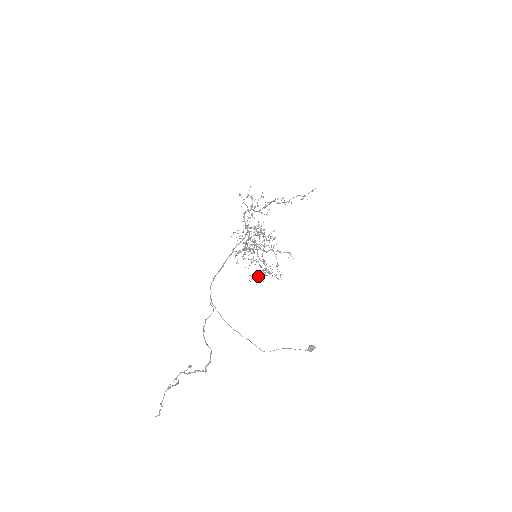
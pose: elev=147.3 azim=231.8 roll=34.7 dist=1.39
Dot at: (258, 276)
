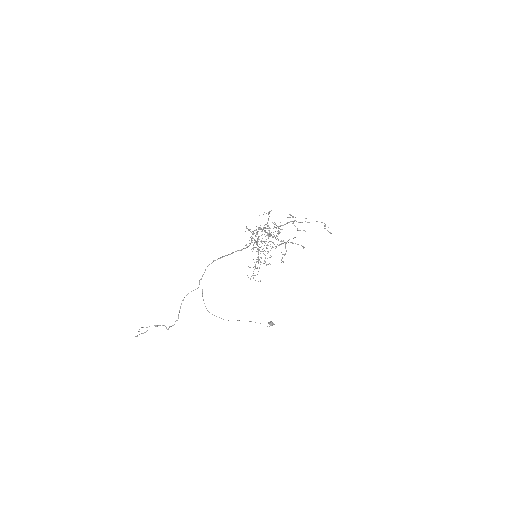
Dot at: (253, 267)
